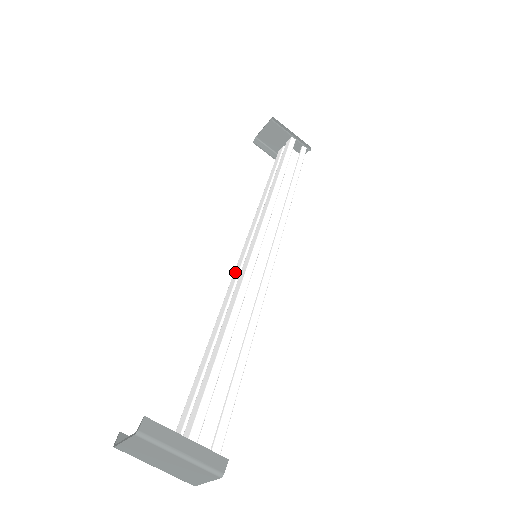
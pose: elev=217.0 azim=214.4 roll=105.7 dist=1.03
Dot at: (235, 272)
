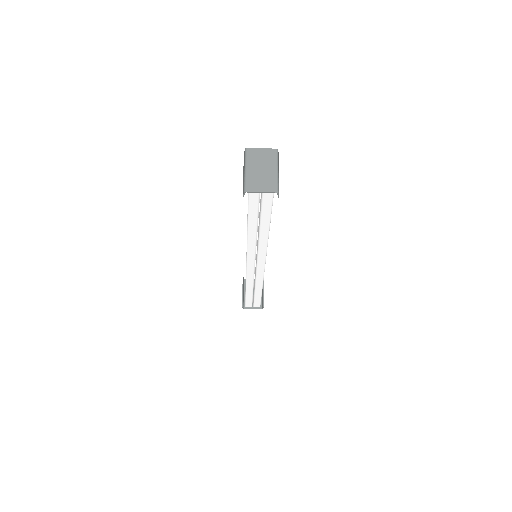
Dot at: occluded
